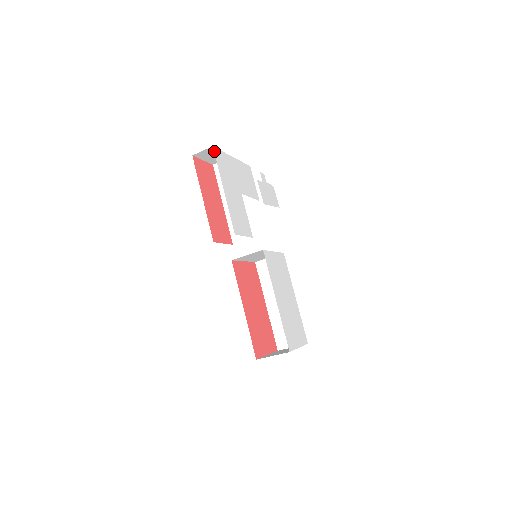
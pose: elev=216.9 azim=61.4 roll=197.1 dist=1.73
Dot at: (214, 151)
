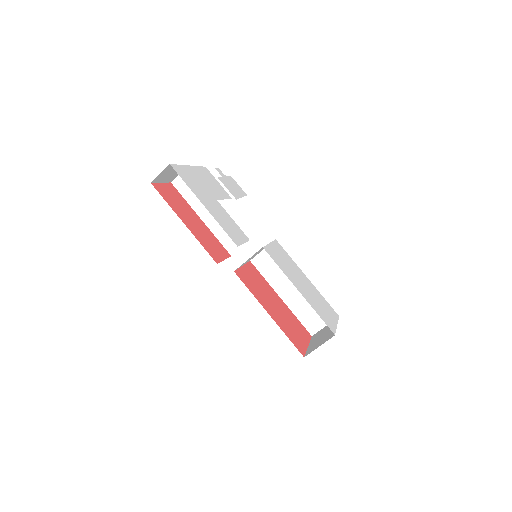
Dot at: occluded
